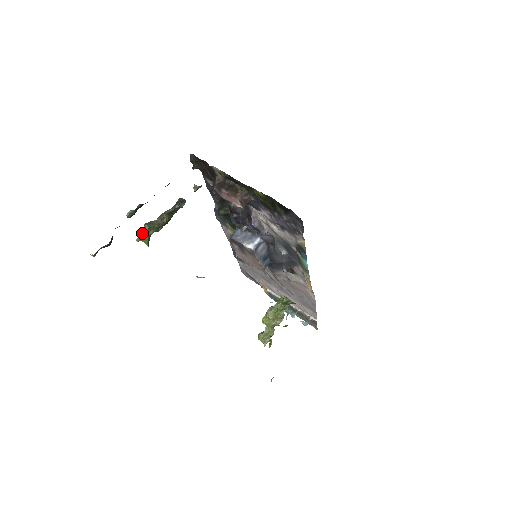
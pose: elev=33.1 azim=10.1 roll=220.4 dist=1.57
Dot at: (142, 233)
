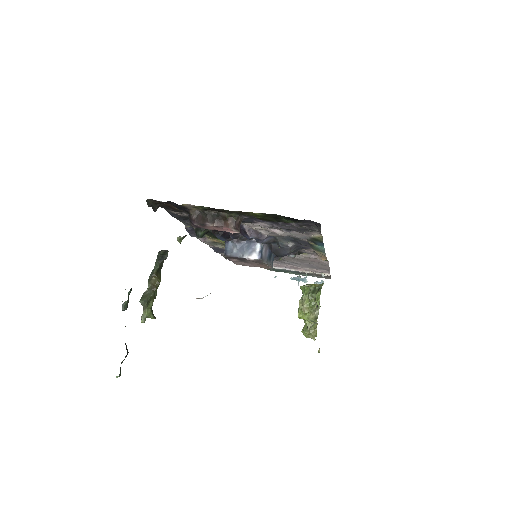
Dot at: (143, 311)
